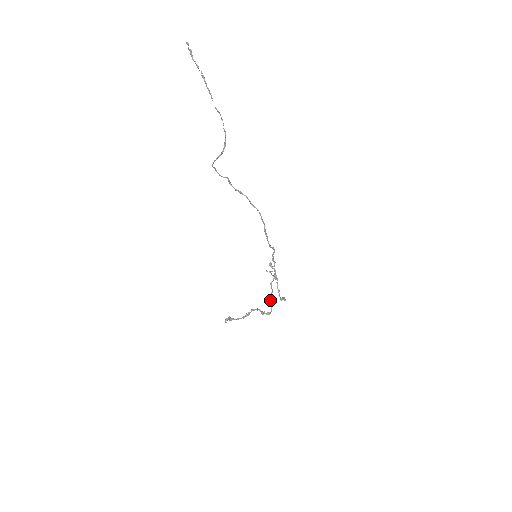
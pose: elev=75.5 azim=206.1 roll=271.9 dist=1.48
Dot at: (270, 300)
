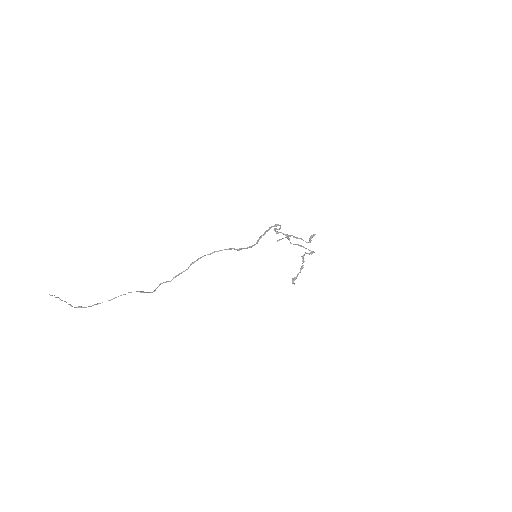
Dot at: occluded
